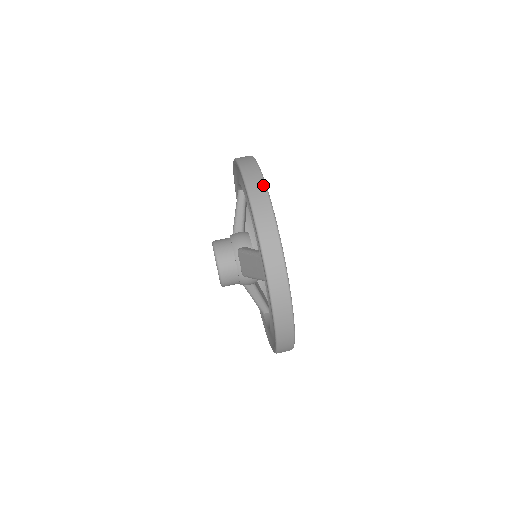
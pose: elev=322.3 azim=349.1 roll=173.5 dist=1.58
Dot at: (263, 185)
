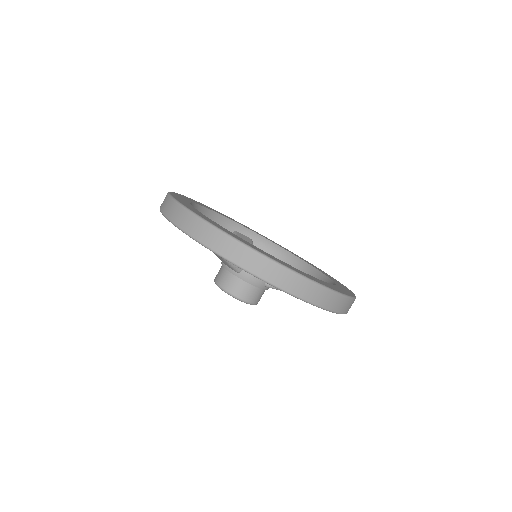
Dot at: occluded
